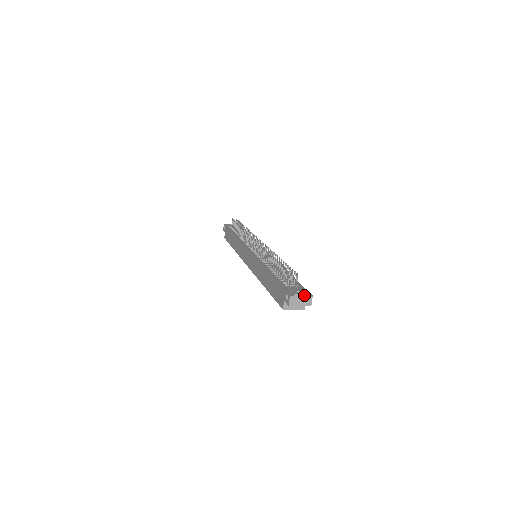
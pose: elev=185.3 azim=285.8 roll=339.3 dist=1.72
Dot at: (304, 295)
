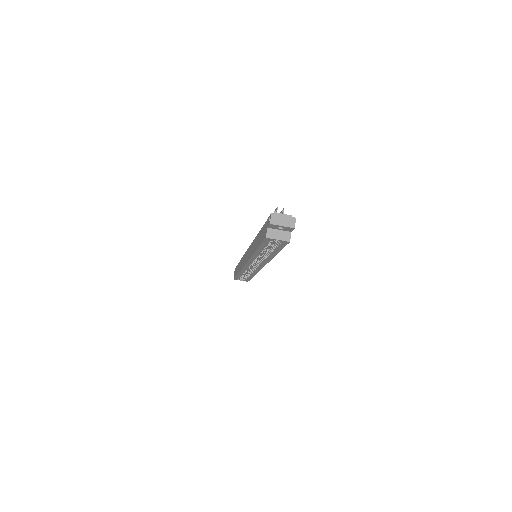
Dot at: (287, 215)
